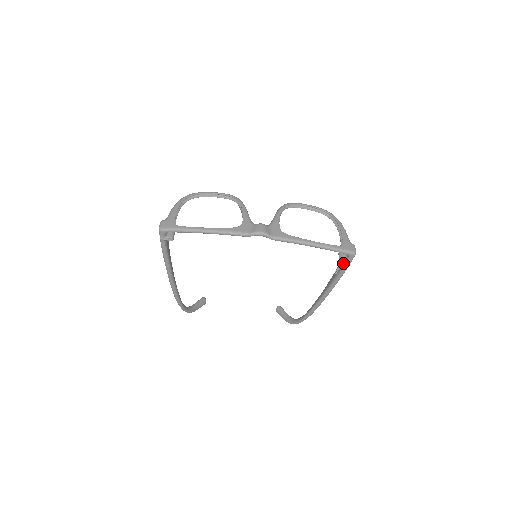
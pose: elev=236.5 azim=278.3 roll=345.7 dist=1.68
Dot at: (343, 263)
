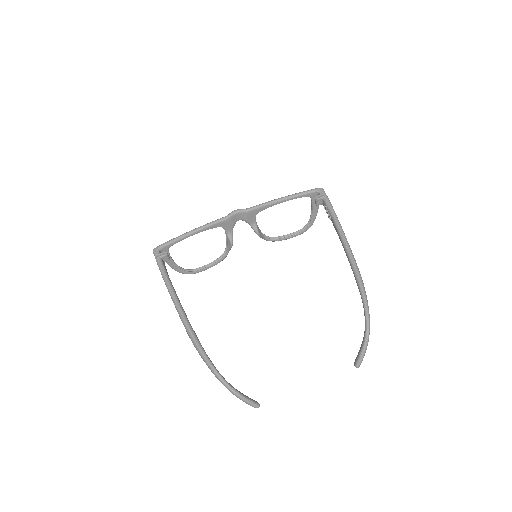
Dot at: (324, 204)
